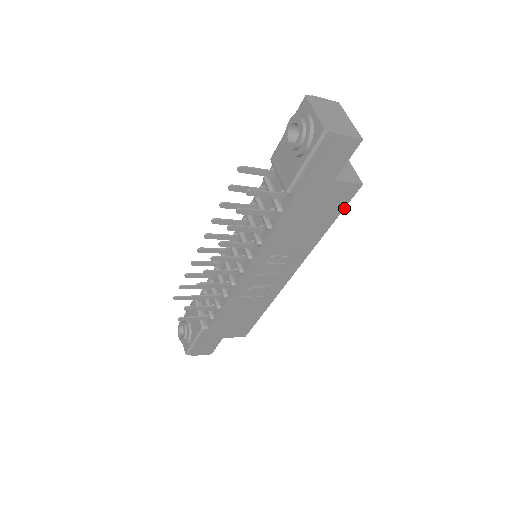
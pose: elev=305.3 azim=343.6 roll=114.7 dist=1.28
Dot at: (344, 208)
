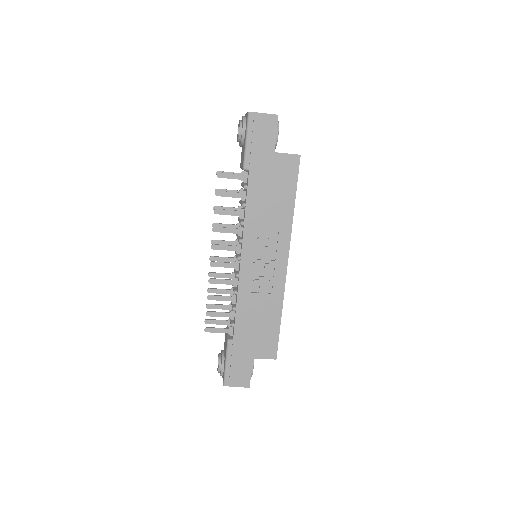
Dot at: (297, 180)
